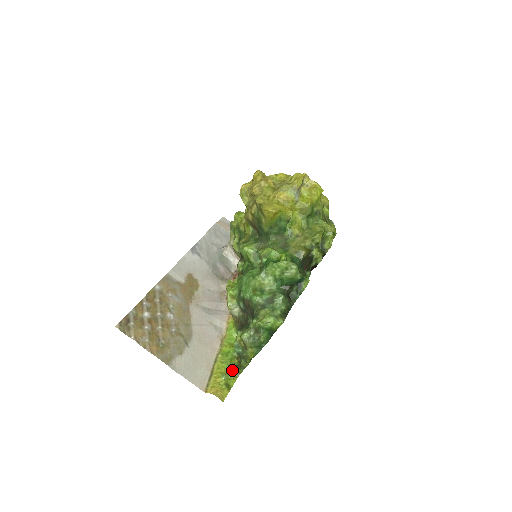
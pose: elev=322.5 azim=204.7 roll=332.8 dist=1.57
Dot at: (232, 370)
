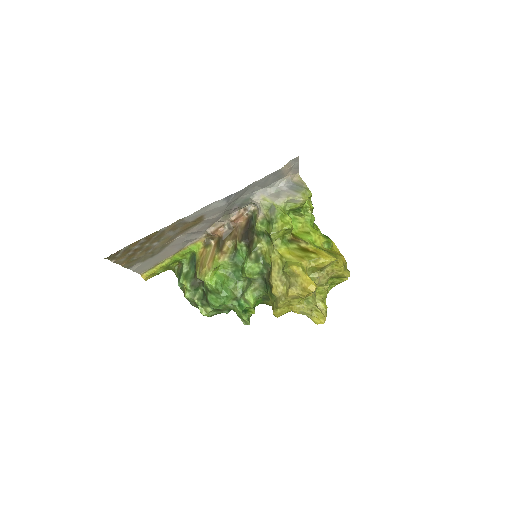
Dot at: (169, 268)
